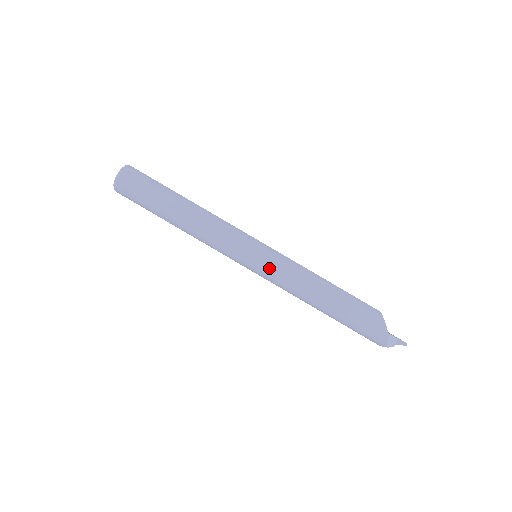
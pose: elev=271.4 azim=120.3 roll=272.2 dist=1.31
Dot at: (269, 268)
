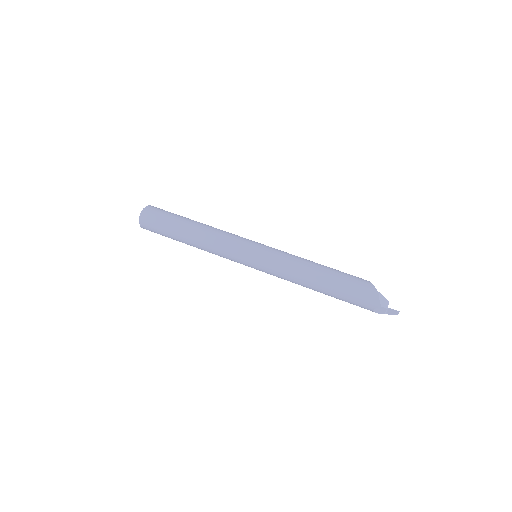
Dot at: (268, 256)
